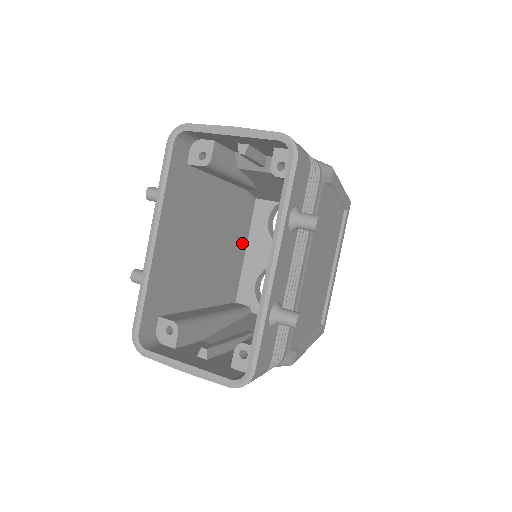
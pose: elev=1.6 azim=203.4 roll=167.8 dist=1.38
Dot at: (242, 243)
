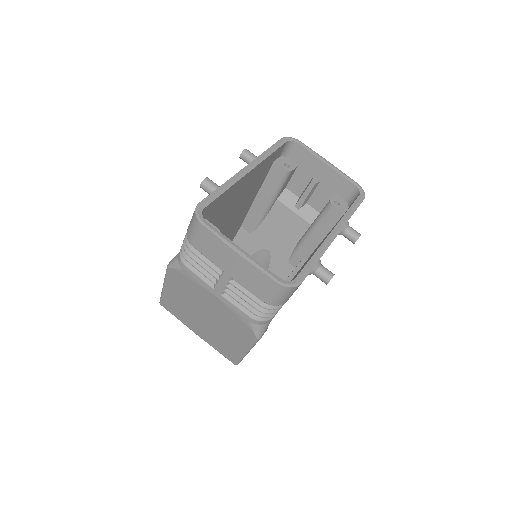
Dot at: occluded
